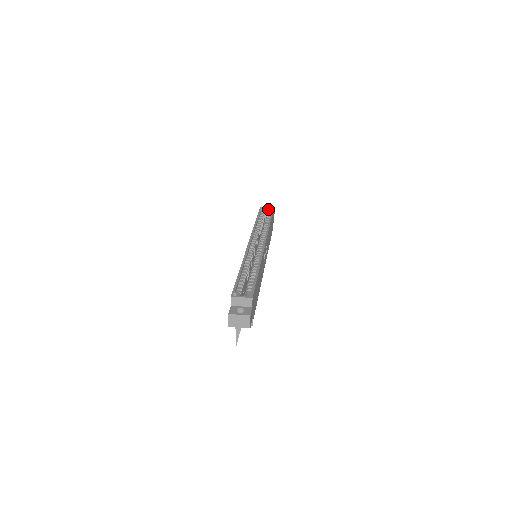
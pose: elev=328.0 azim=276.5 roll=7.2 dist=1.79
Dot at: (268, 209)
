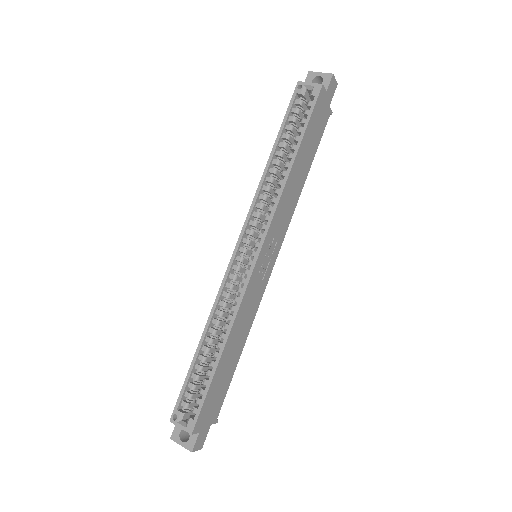
Dot at: (310, 90)
